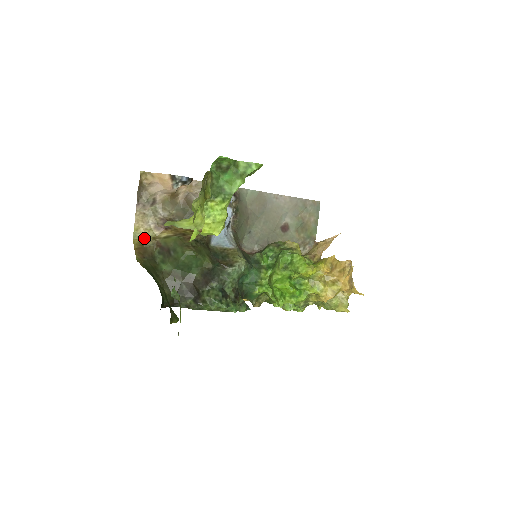
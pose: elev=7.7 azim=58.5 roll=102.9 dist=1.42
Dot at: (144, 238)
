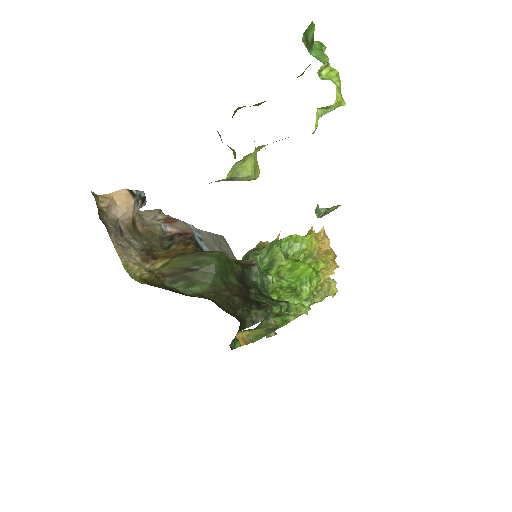
Dot at: (141, 273)
